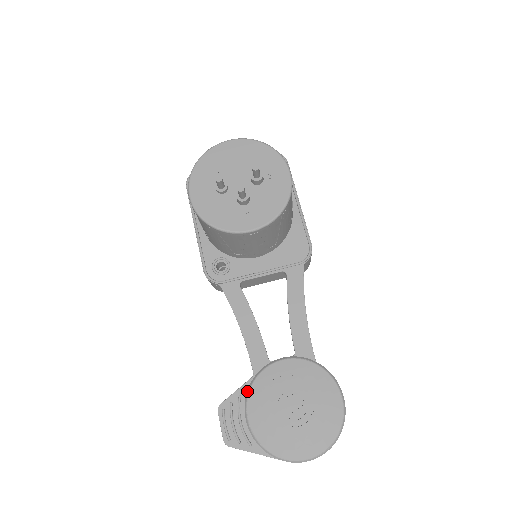
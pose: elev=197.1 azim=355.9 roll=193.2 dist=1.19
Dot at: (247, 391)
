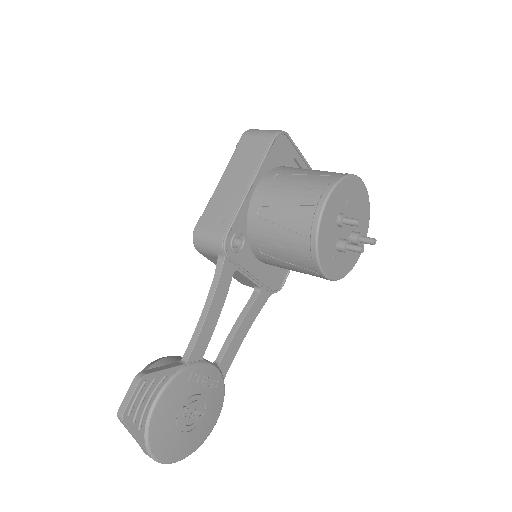
Dot at: (173, 376)
